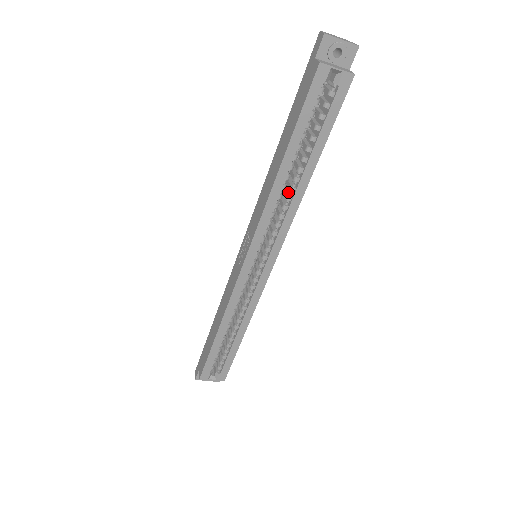
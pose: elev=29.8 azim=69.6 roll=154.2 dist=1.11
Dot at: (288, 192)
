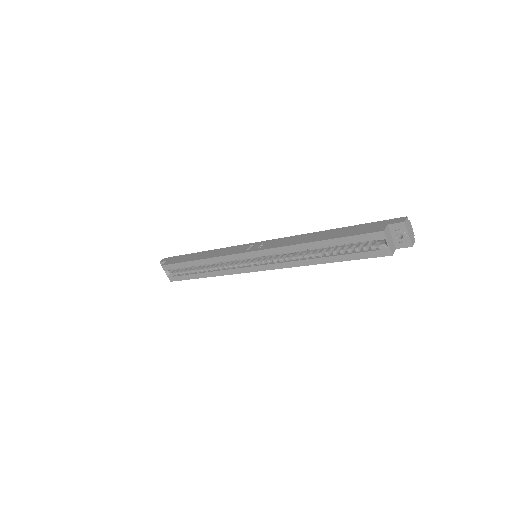
Dot at: (304, 254)
